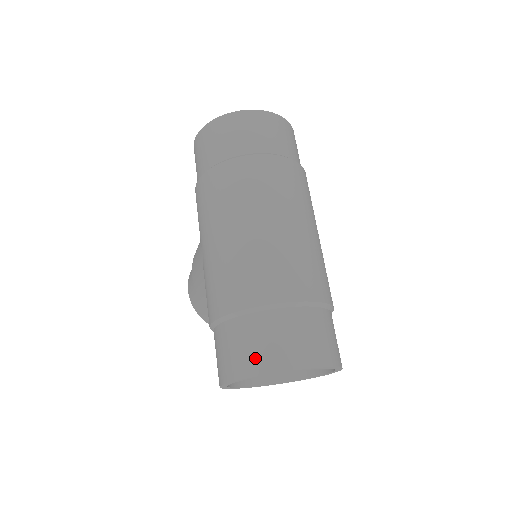
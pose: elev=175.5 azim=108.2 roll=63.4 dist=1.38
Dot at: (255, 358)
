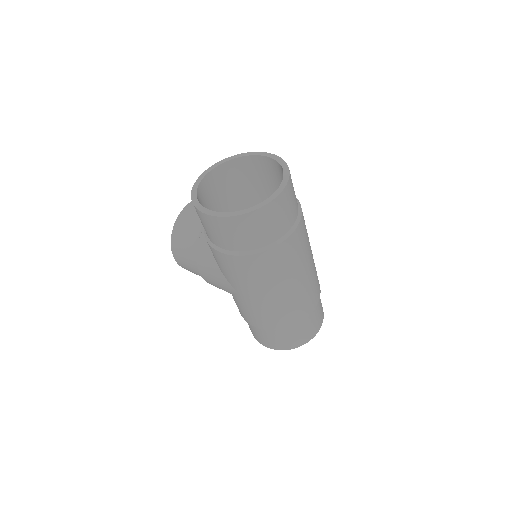
Dot at: (295, 343)
